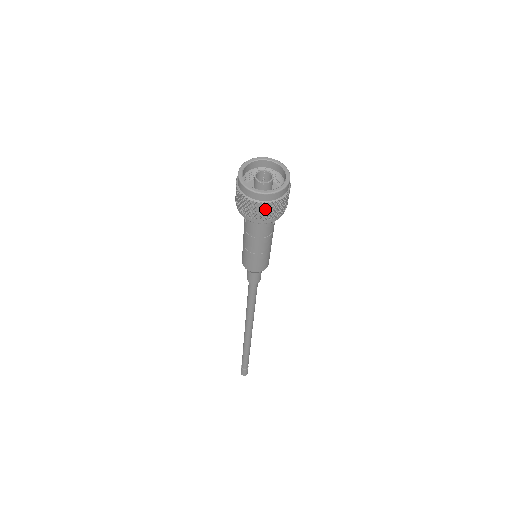
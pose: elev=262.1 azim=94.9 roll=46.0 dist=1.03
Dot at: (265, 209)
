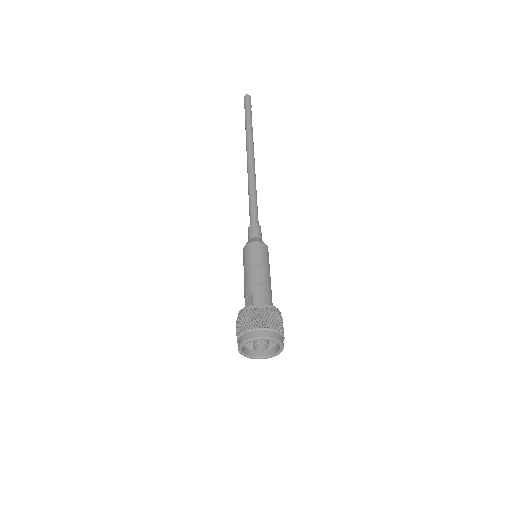
Dot at: (250, 343)
